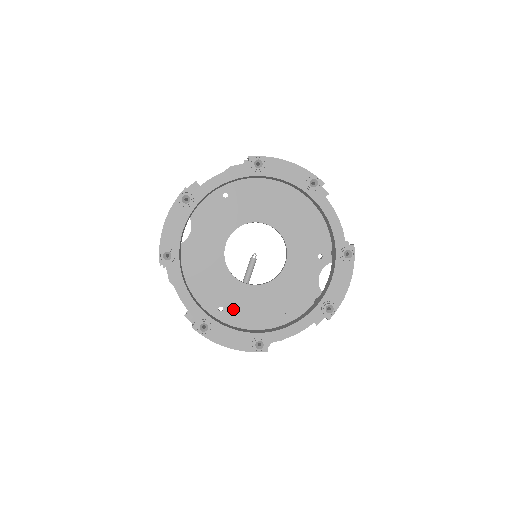
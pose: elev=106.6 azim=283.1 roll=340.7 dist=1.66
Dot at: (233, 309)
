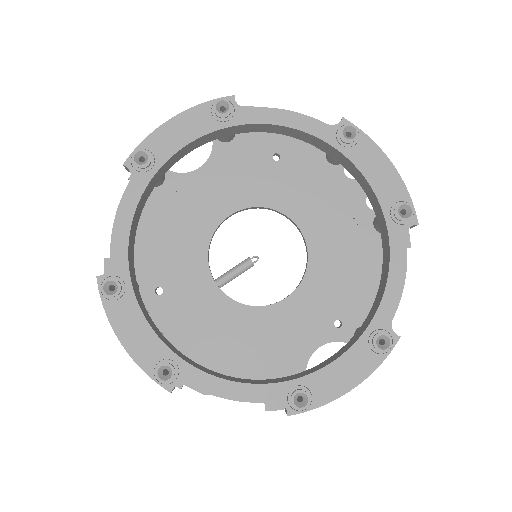
Dot at: (174, 303)
